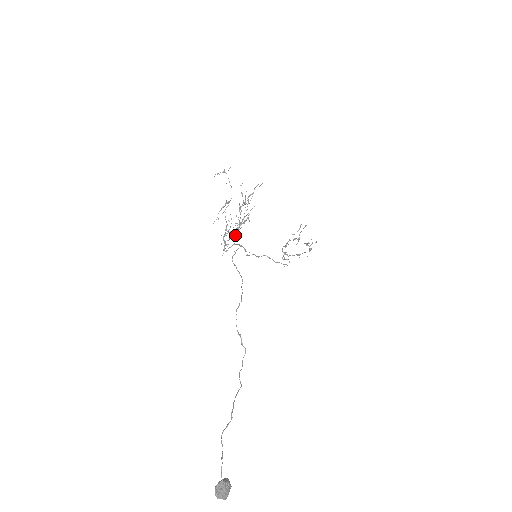
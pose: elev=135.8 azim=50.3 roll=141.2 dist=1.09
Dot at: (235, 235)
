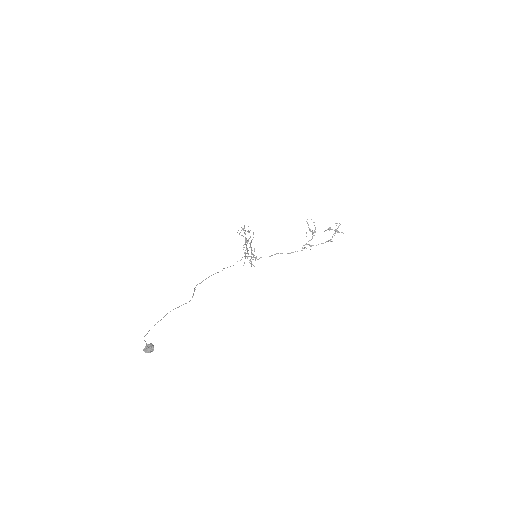
Dot at: (245, 254)
